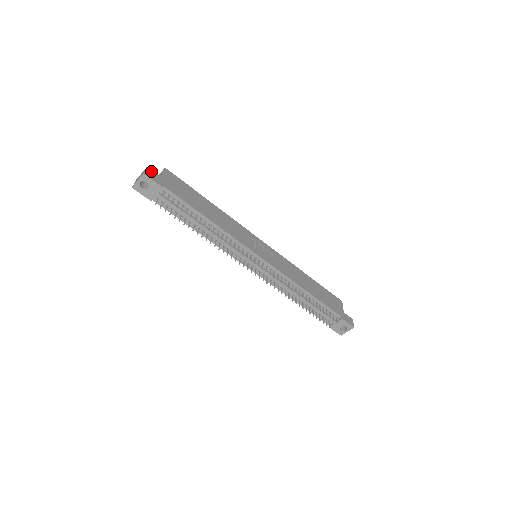
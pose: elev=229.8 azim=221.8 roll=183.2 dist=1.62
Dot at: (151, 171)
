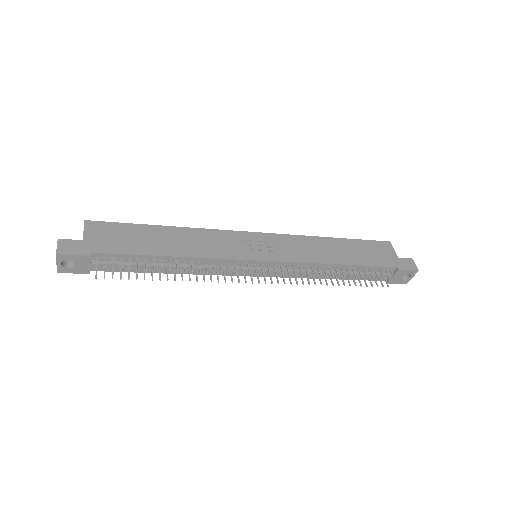
Dot at: (66, 242)
